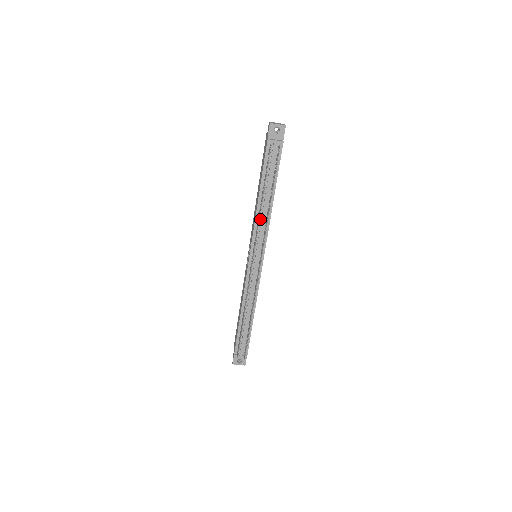
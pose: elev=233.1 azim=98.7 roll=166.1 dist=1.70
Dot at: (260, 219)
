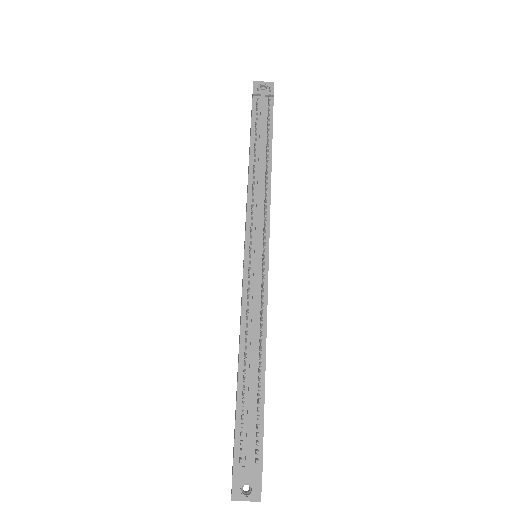
Dot at: (255, 189)
